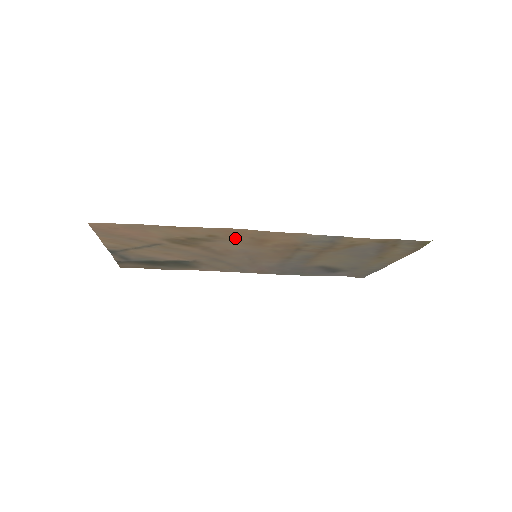
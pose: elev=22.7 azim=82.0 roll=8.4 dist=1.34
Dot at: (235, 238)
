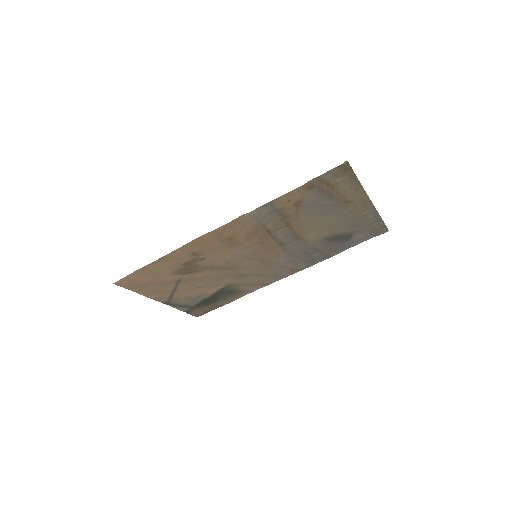
Dot at: (211, 247)
